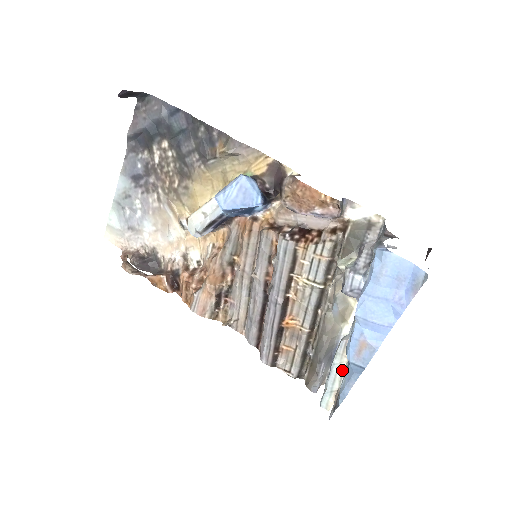
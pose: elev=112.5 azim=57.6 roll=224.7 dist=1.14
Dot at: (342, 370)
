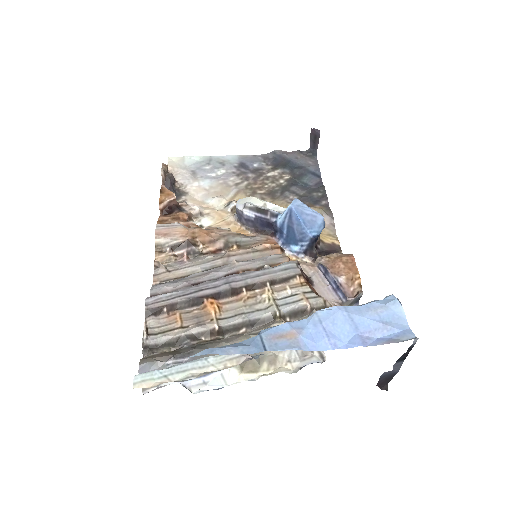
Dot at: (204, 372)
